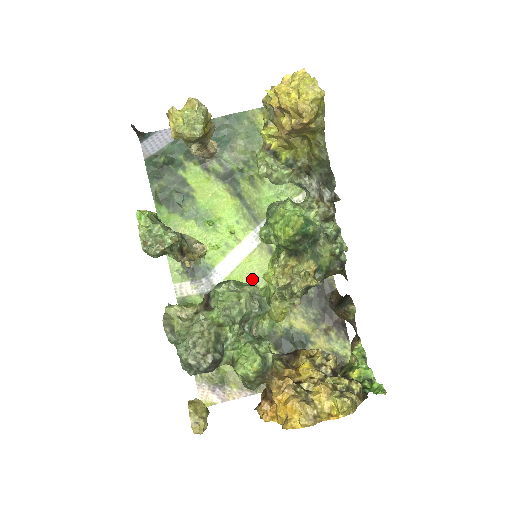
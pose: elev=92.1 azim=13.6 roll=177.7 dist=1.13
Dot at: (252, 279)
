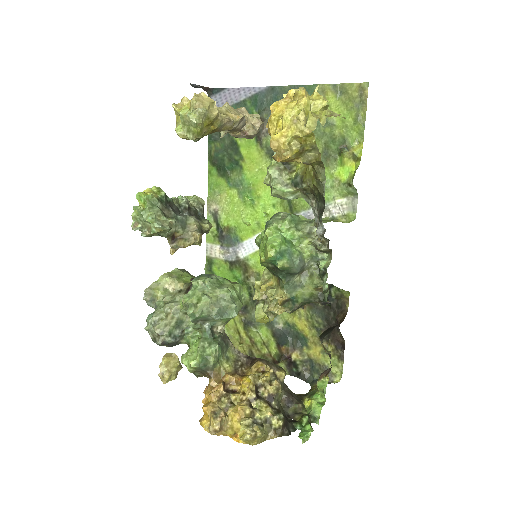
Dot at: occluded
